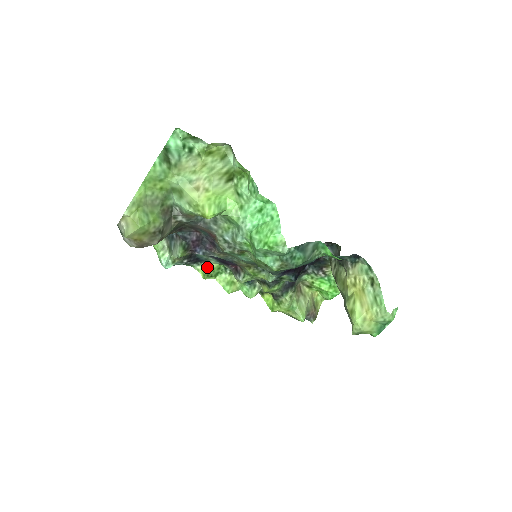
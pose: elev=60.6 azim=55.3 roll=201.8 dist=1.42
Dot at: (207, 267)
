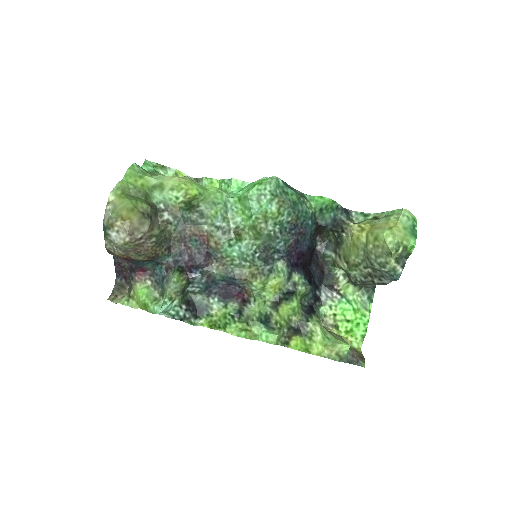
Dot at: (211, 317)
